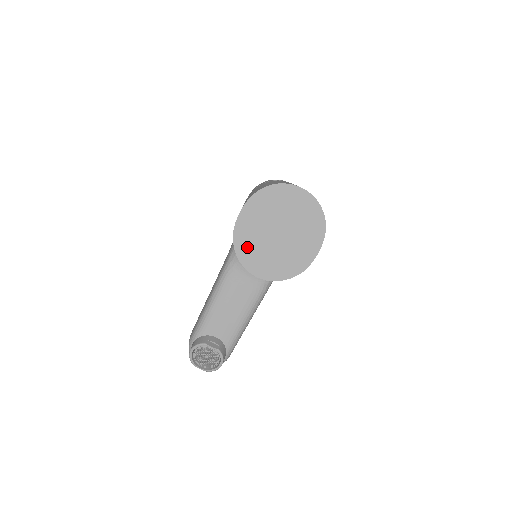
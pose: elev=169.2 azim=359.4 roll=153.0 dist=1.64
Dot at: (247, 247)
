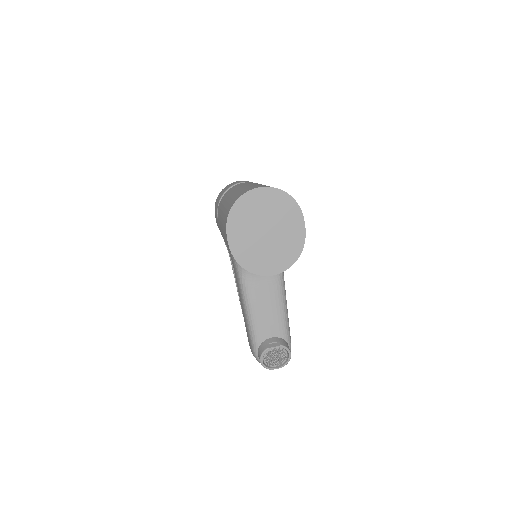
Dot at: (251, 259)
